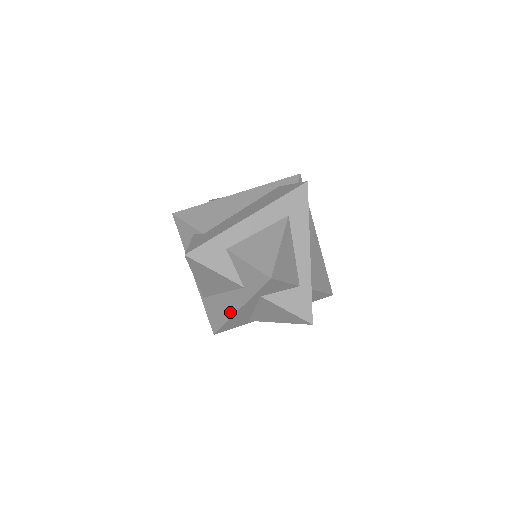
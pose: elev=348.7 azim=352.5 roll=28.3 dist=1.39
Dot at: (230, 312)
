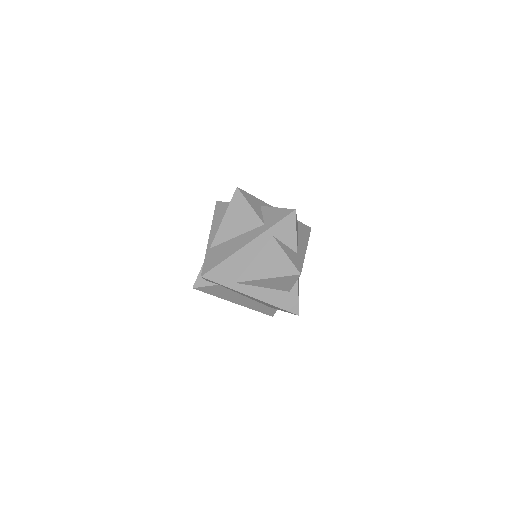
Dot at: (237, 248)
